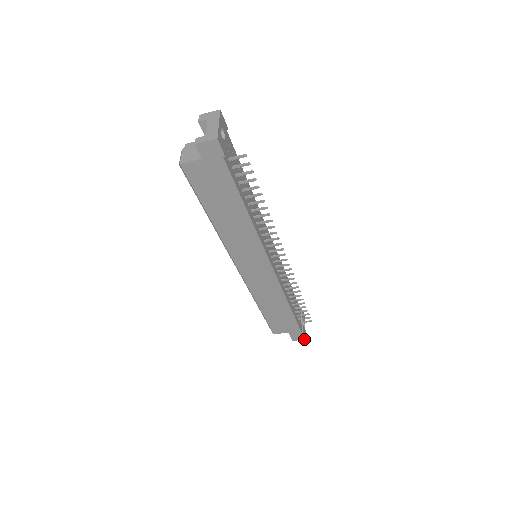
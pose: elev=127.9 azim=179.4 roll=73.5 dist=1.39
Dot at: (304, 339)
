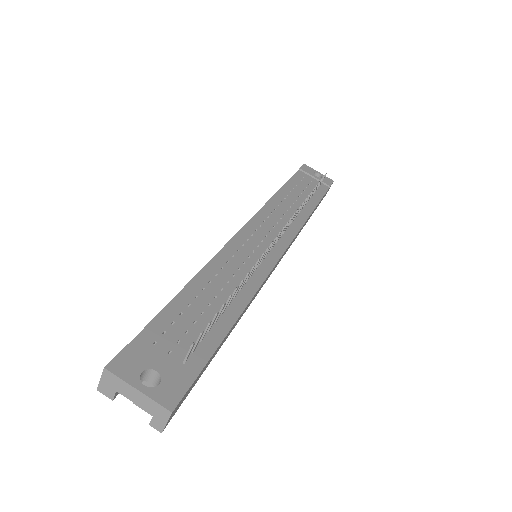
Dot at: (332, 183)
